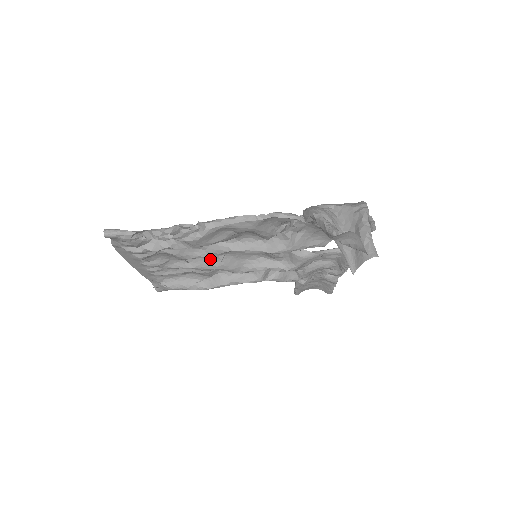
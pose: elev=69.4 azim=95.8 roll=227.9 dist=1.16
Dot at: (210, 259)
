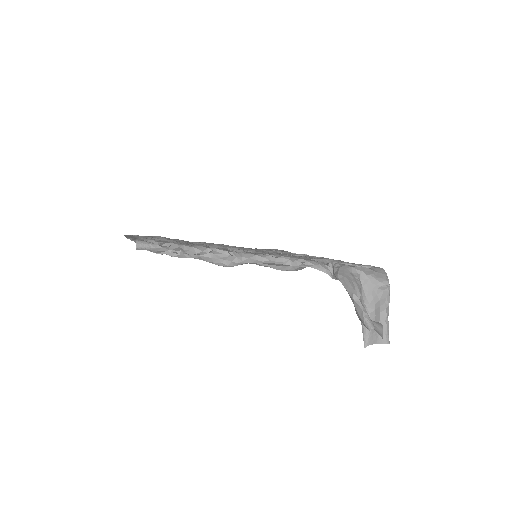
Dot at: occluded
